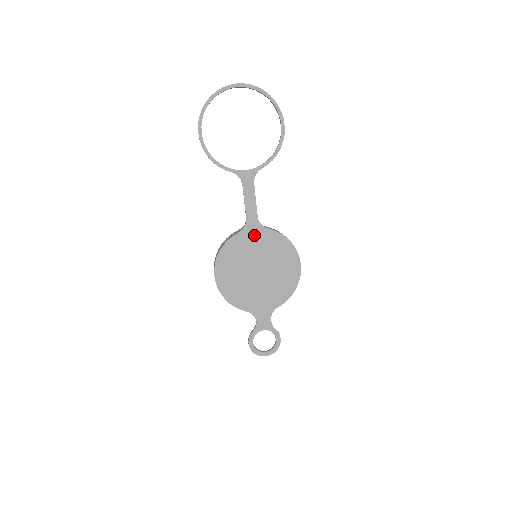
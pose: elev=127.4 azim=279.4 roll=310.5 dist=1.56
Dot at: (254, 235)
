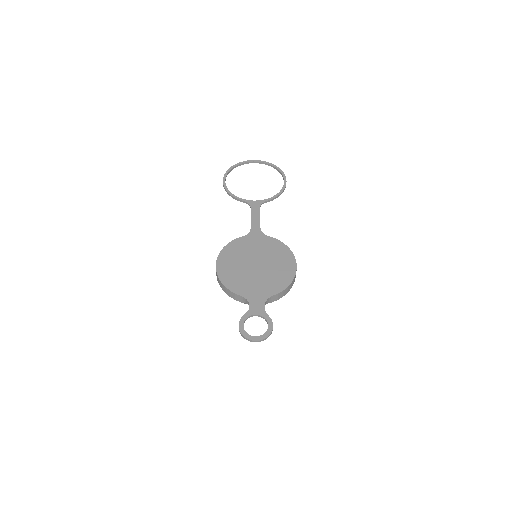
Dot at: (256, 239)
